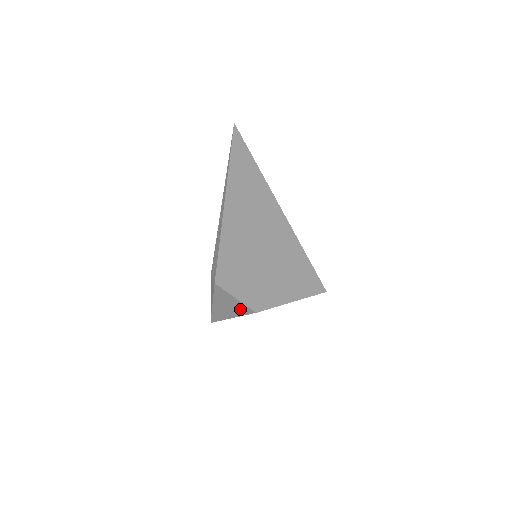
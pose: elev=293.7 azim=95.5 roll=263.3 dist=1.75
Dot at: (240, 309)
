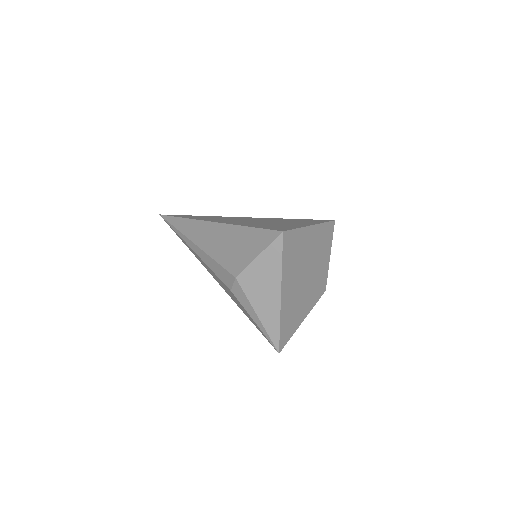
Dot at: (273, 260)
